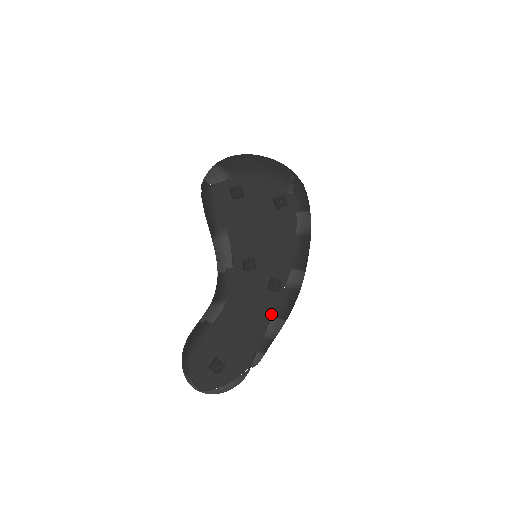
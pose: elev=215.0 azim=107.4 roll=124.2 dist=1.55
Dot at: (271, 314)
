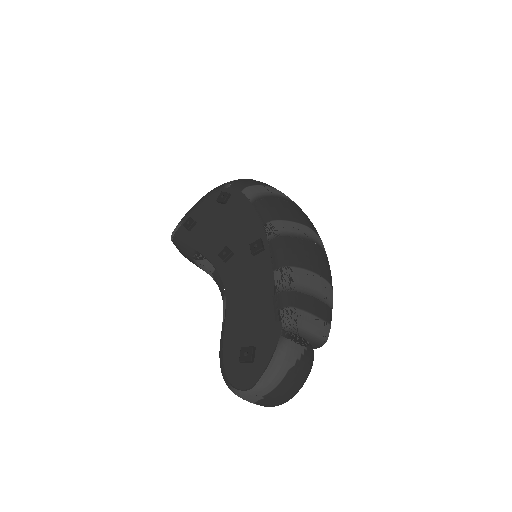
Dot at: (271, 270)
